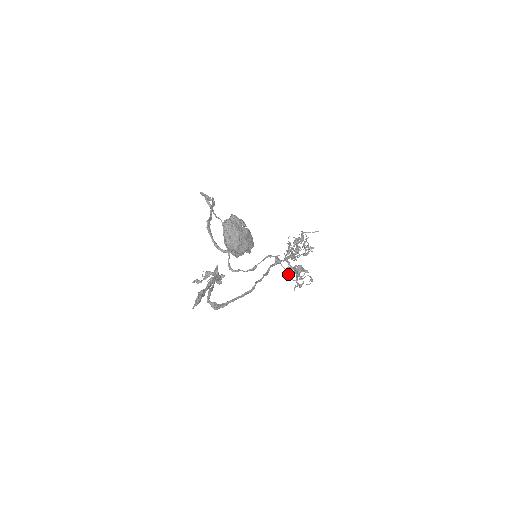
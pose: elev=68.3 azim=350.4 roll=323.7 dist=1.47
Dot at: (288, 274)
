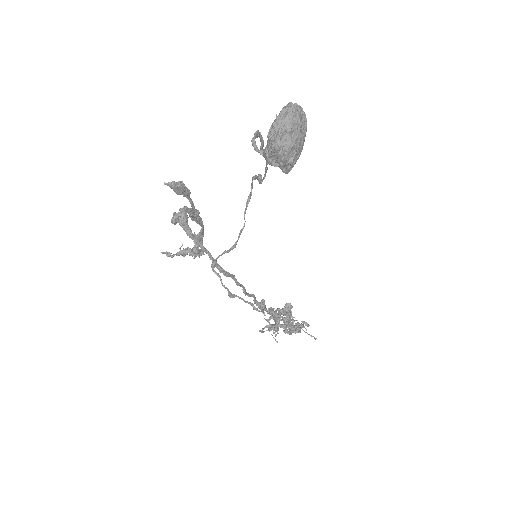
Dot at: (260, 330)
